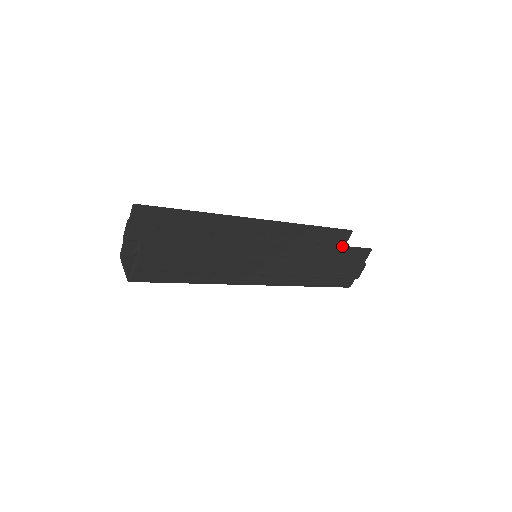
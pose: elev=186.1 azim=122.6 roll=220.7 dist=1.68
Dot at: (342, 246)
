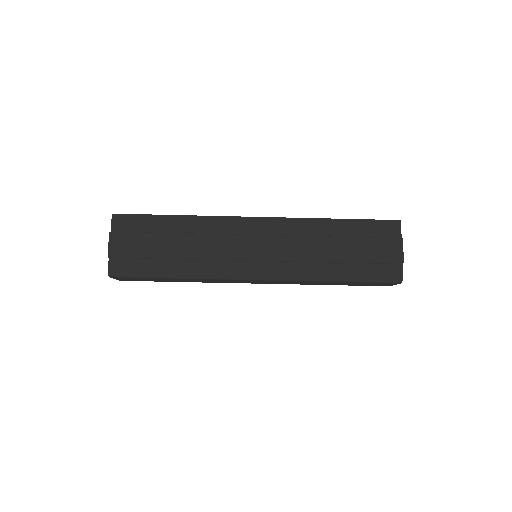
Dot at: (352, 219)
